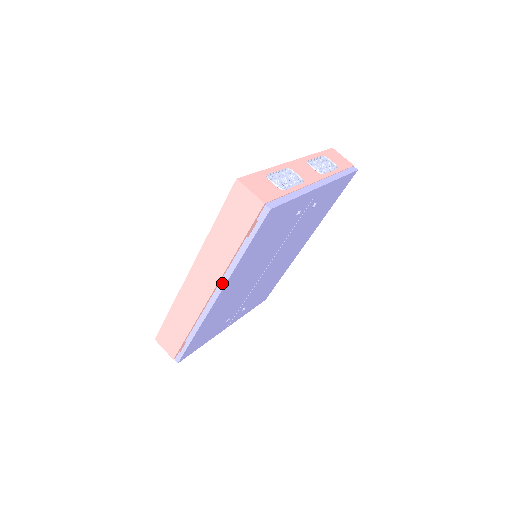
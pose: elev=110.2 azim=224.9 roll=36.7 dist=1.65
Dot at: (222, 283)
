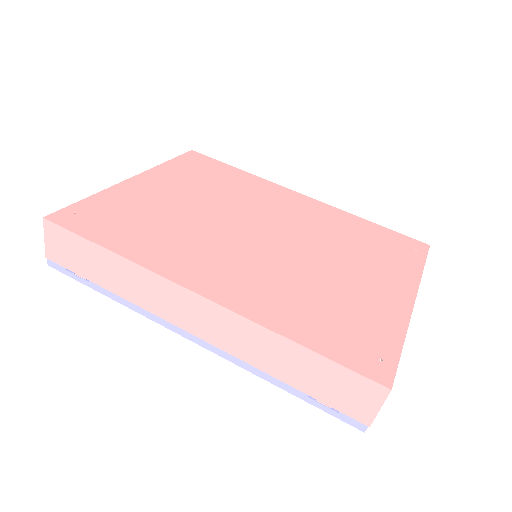
Dot at: (219, 351)
